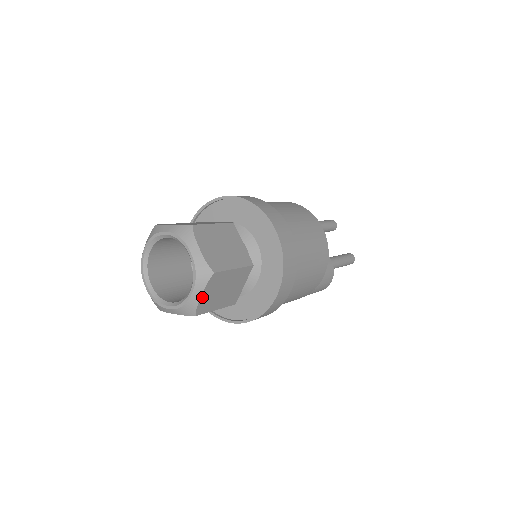
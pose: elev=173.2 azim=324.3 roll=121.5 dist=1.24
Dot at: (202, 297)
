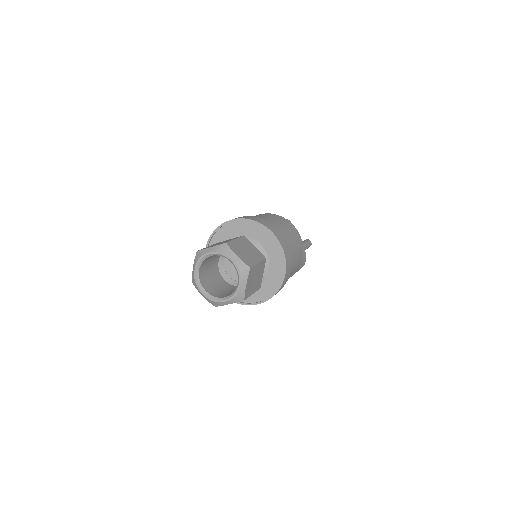
Dot at: (246, 286)
